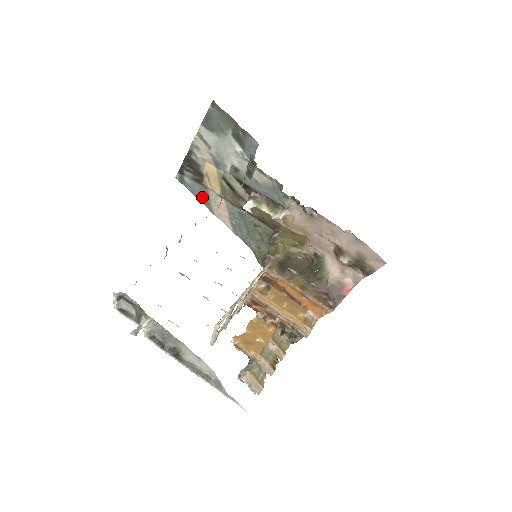
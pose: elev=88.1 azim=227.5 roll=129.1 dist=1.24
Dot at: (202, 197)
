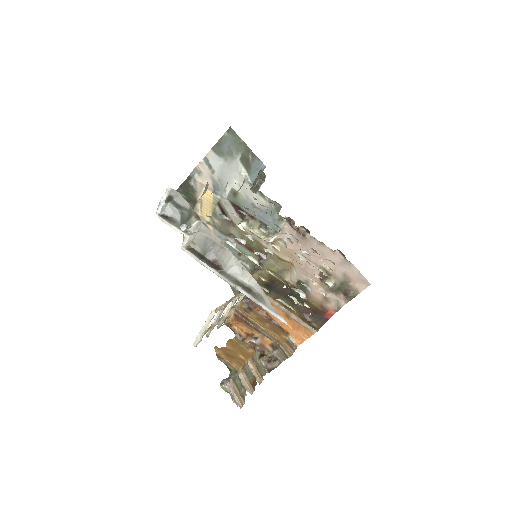
Dot at: occluded
